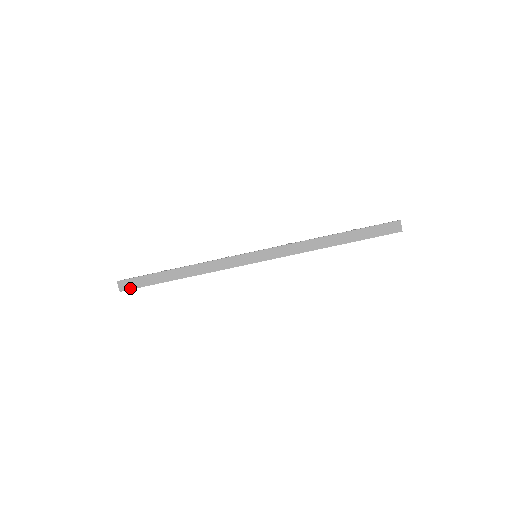
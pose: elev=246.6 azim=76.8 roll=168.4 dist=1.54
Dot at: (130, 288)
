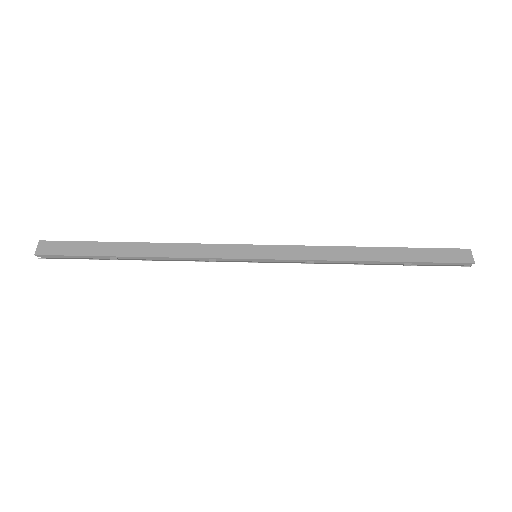
Dot at: (53, 253)
